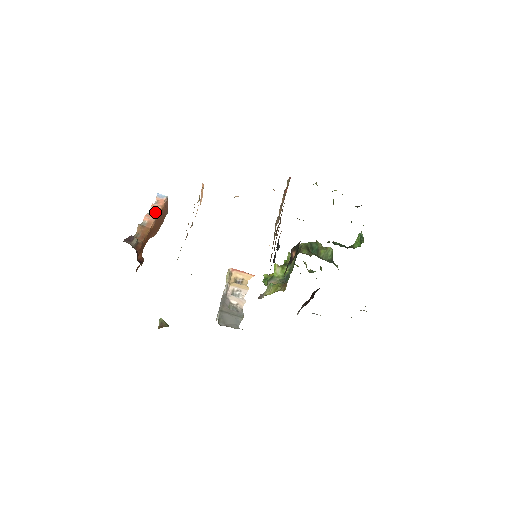
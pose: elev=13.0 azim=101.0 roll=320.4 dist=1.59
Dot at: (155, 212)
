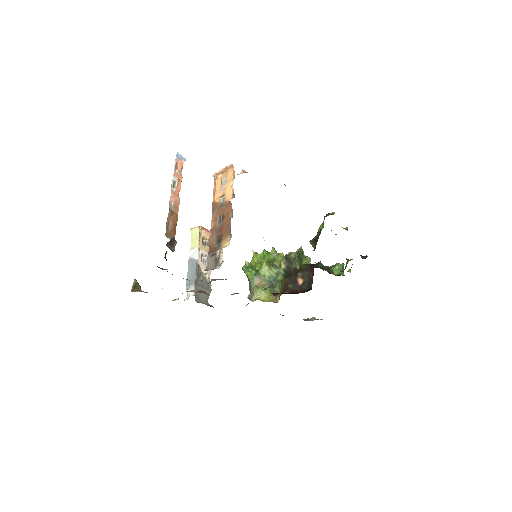
Dot at: (178, 186)
